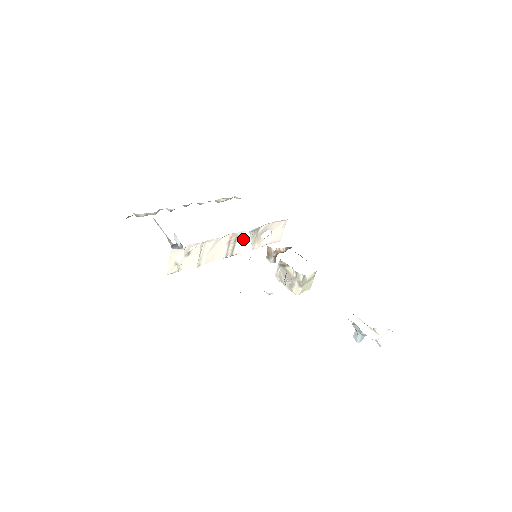
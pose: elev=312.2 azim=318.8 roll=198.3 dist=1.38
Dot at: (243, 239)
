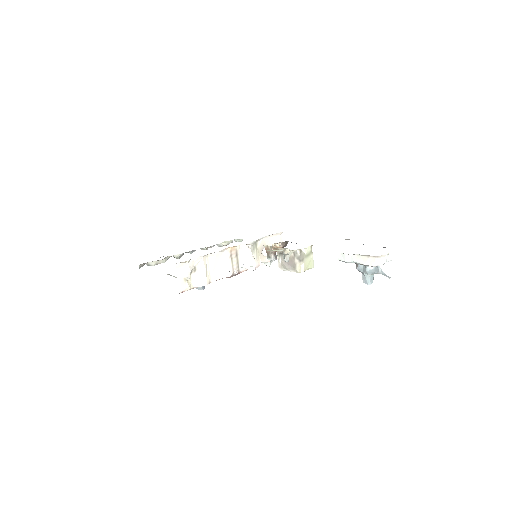
Dot at: (244, 253)
